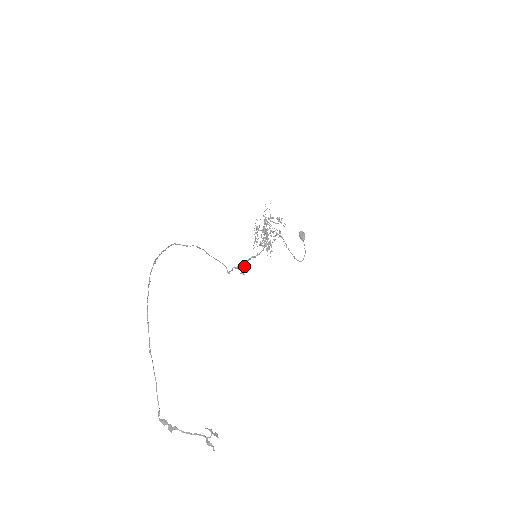
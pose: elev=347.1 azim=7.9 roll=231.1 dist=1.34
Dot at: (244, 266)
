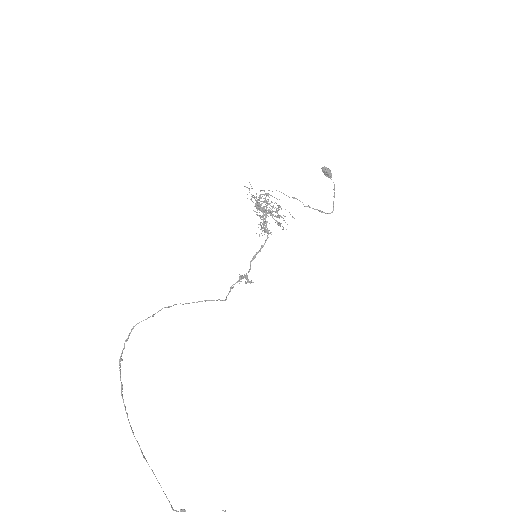
Dot at: (244, 277)
